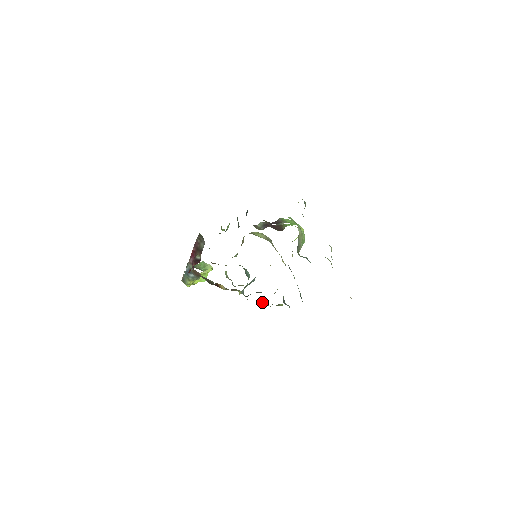
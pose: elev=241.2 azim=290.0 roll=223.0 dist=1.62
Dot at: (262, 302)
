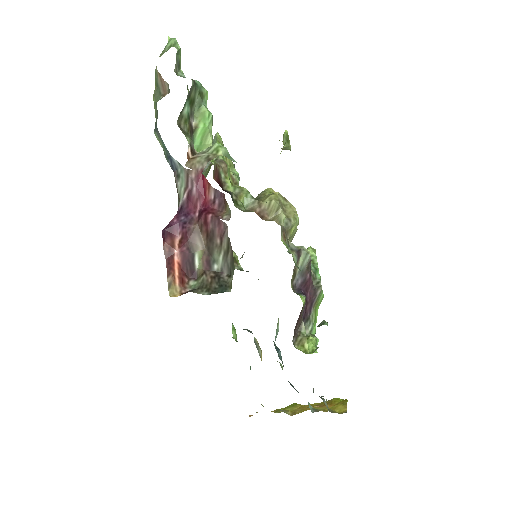
Dot at: occluded
